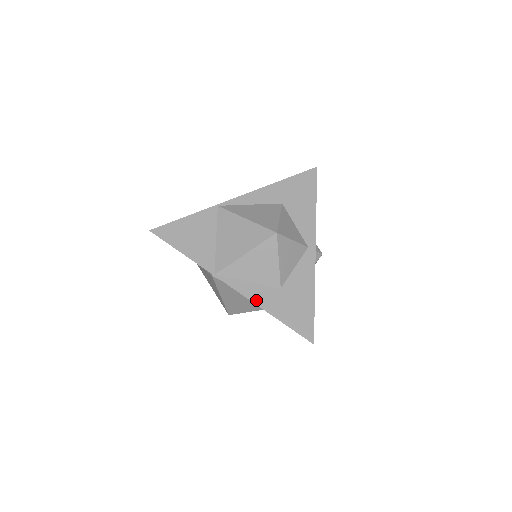
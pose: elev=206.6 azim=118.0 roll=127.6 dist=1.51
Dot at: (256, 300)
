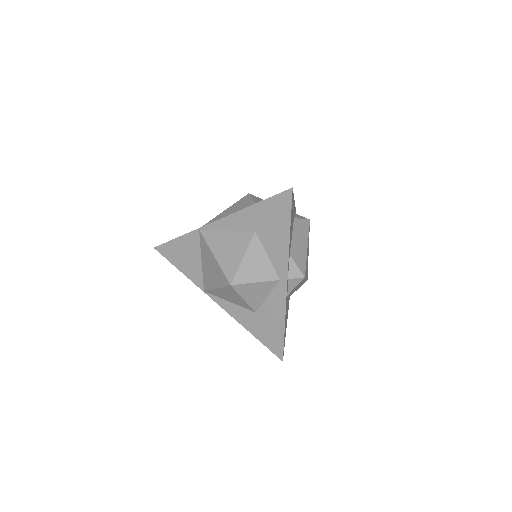
Dot at: (236, 318)
